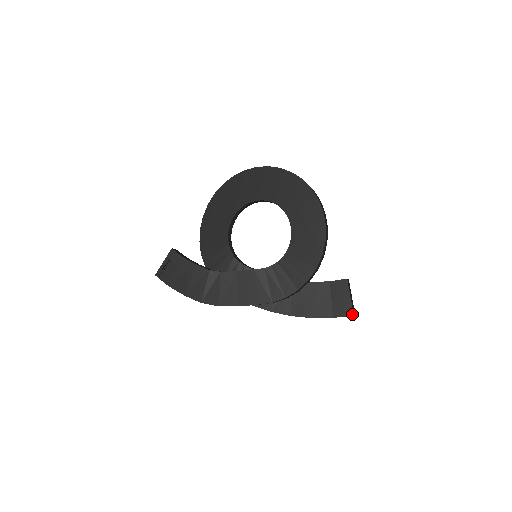
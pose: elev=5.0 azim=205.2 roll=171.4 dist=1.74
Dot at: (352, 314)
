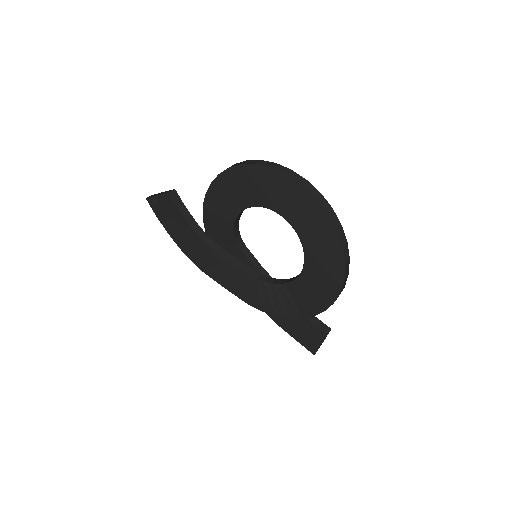
Dot at: (314, 354)
